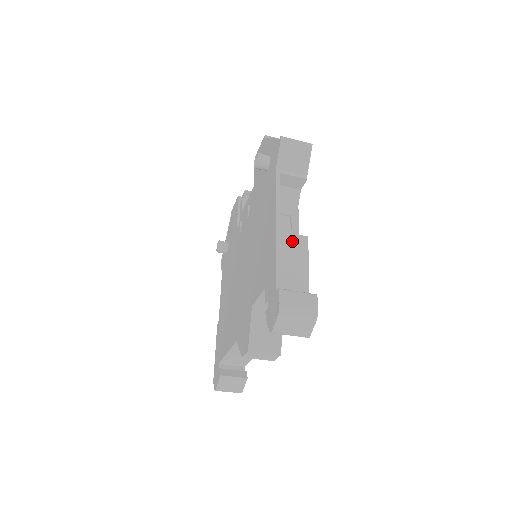
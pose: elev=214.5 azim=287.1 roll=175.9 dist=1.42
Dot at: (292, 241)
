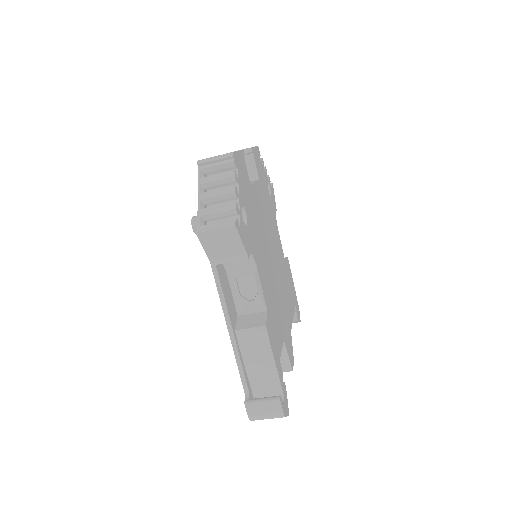
Dot at: (251, 337)
